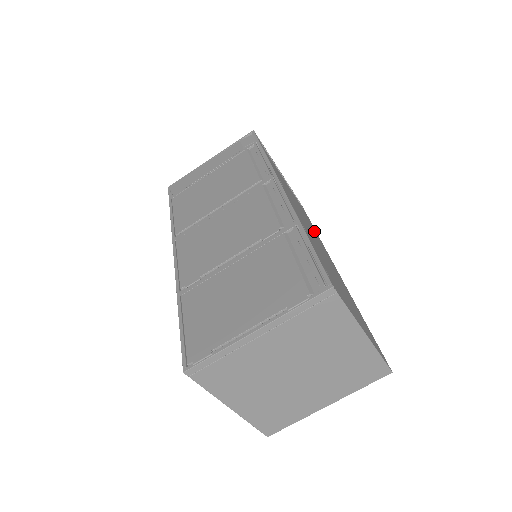
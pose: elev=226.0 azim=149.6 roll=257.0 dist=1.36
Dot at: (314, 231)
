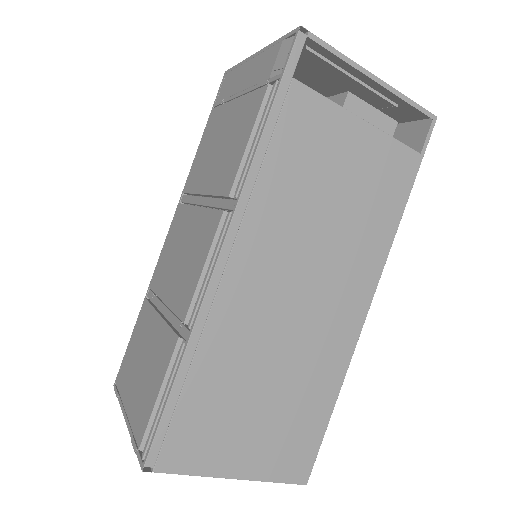
Dot at: (364, 234)
